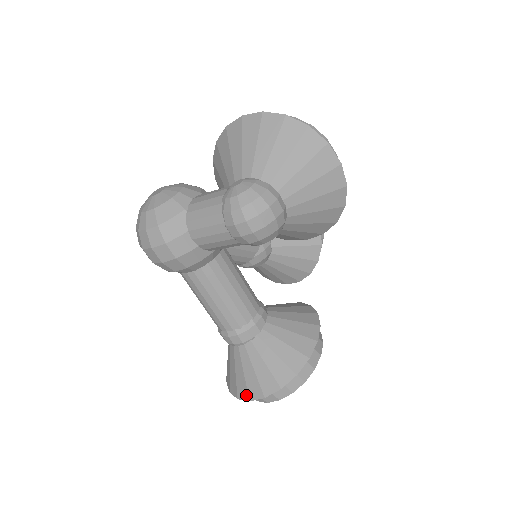
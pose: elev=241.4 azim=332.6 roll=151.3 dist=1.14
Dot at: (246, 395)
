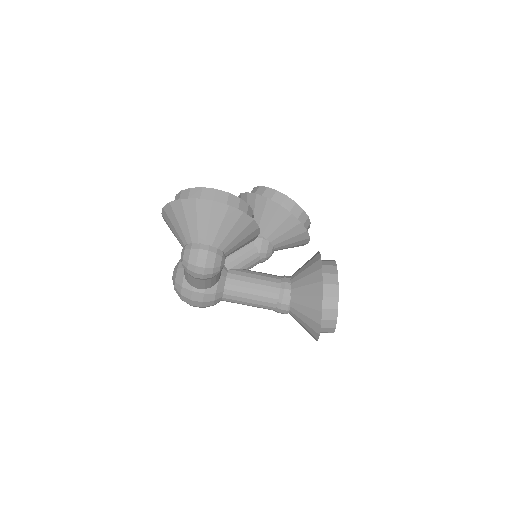
Dot at: occluded
